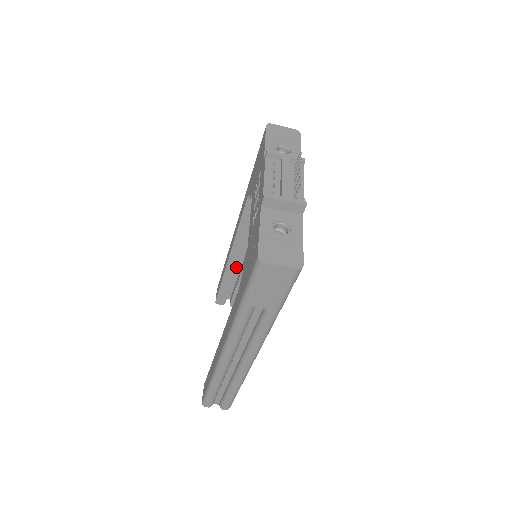
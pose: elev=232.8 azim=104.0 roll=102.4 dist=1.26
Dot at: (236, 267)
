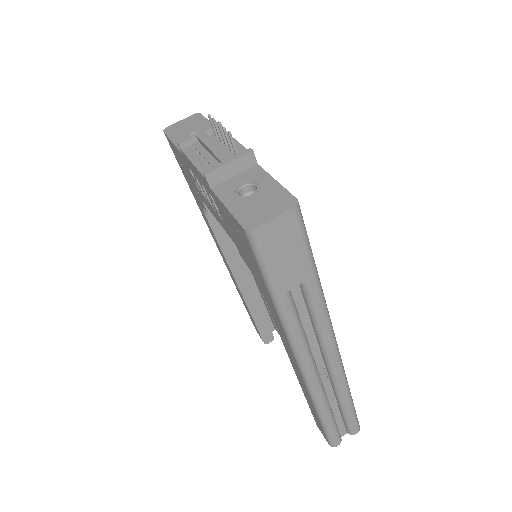
Dot at: (253, 293)
